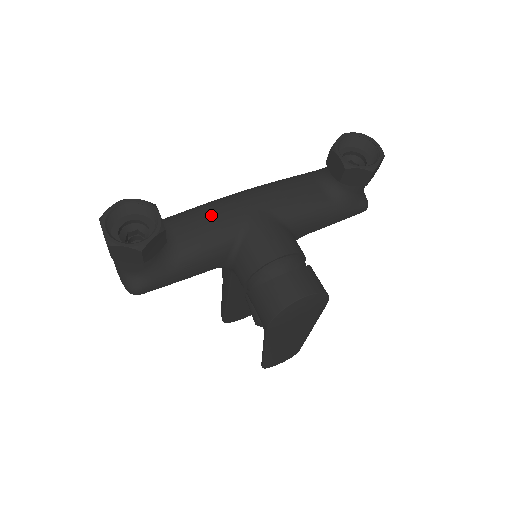
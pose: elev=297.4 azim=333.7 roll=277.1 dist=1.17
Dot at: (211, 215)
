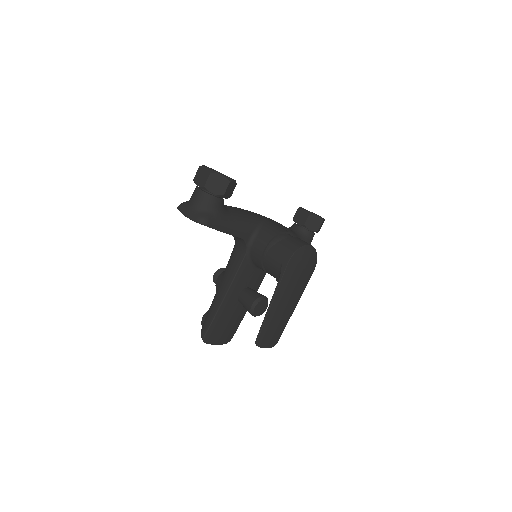
Dot at: (242, 209)
